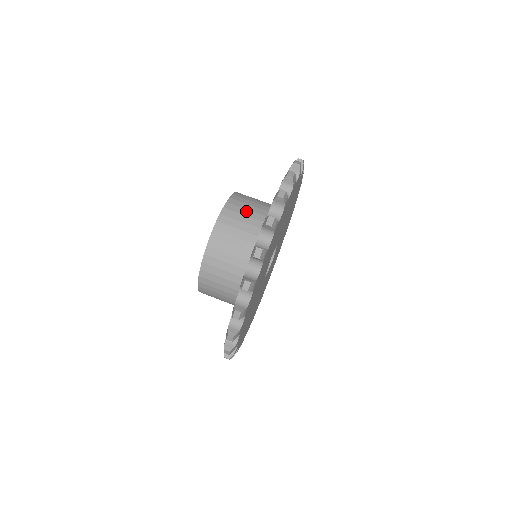
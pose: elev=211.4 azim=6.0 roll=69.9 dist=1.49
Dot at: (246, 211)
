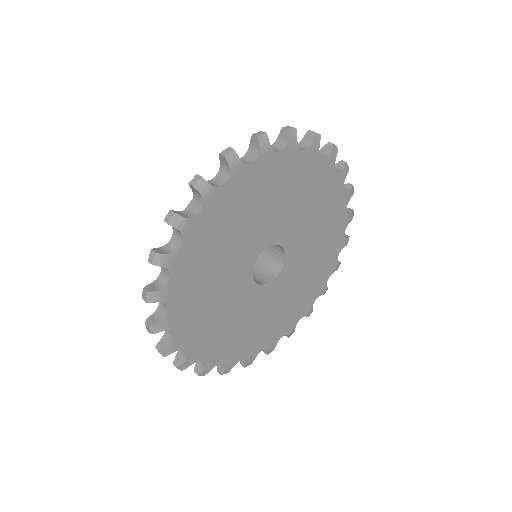
Dot at: occluded
